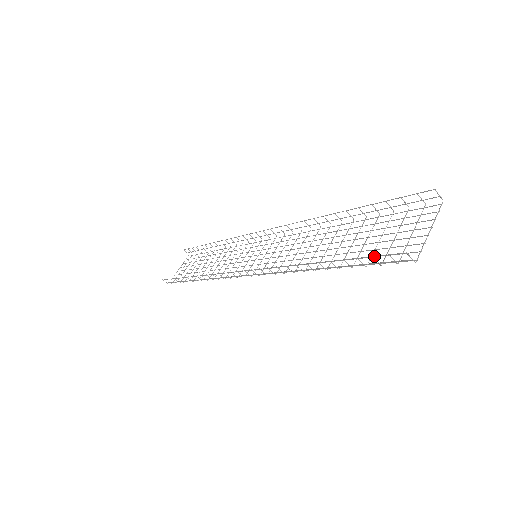
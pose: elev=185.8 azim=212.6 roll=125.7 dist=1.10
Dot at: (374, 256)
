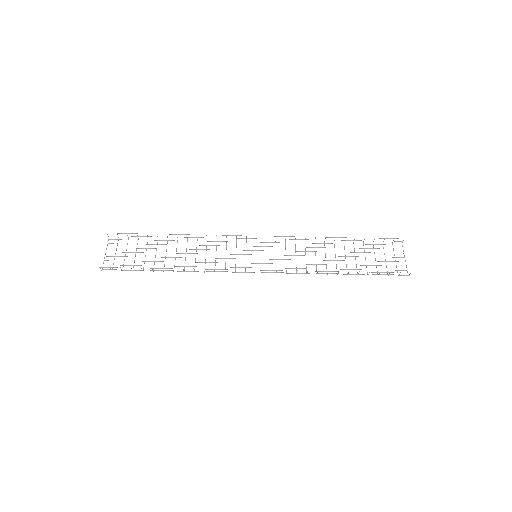
Dot at: occluded
